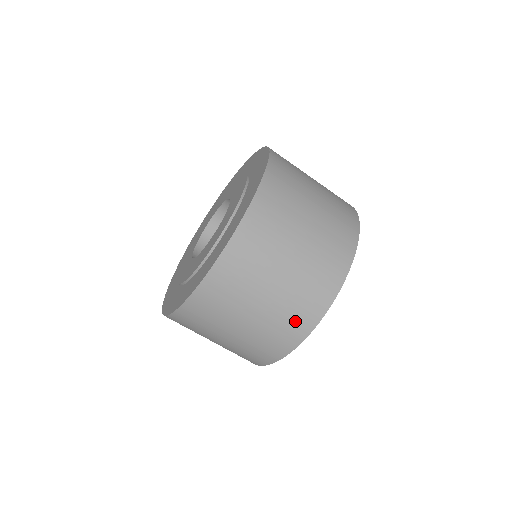
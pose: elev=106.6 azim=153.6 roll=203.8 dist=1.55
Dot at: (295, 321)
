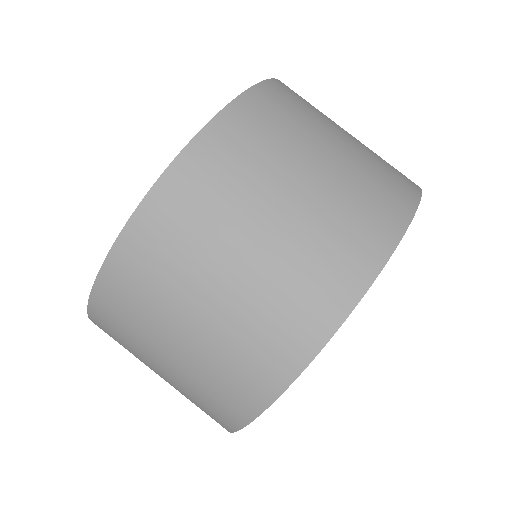
Dot at: (208, 411)
